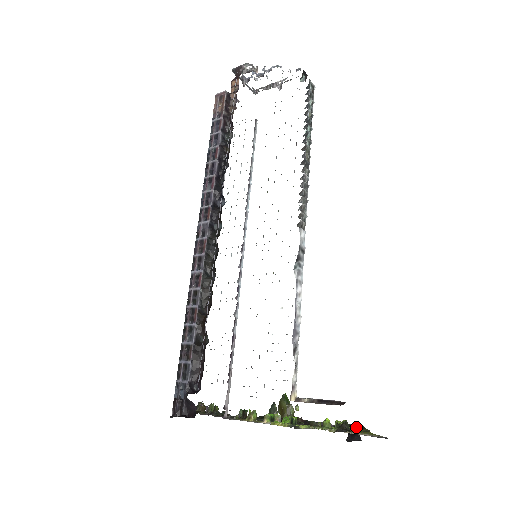
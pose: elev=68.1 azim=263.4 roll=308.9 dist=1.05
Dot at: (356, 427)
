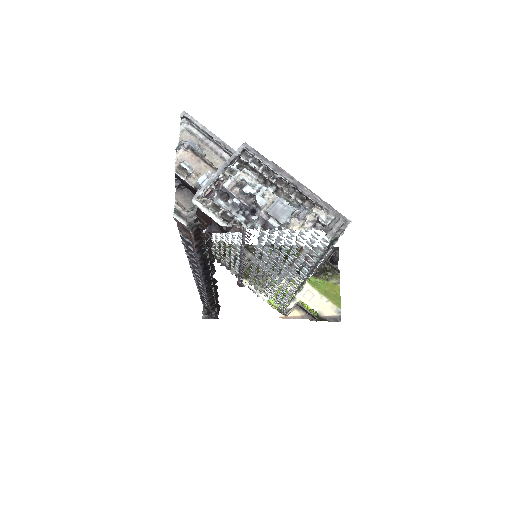
Dot at: (333, 275)
